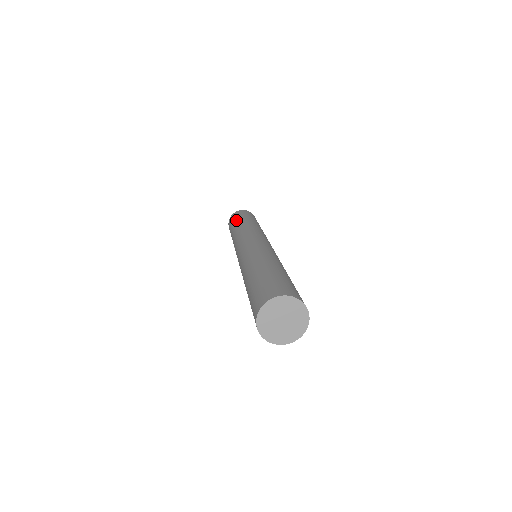
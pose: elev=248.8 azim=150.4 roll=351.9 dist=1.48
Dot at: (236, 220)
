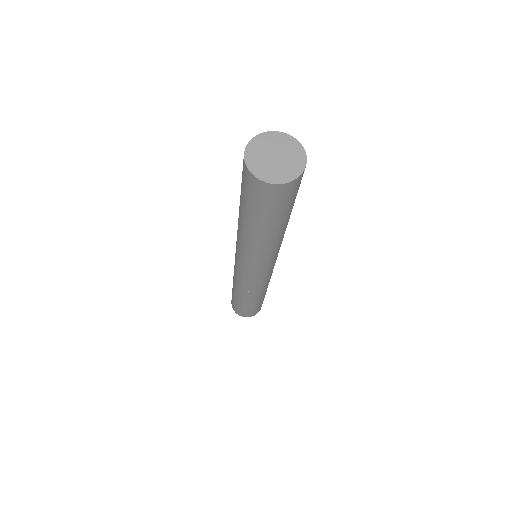
Dot at: occluded
